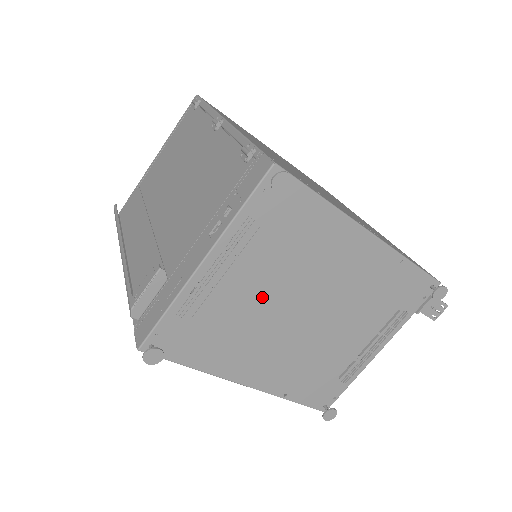
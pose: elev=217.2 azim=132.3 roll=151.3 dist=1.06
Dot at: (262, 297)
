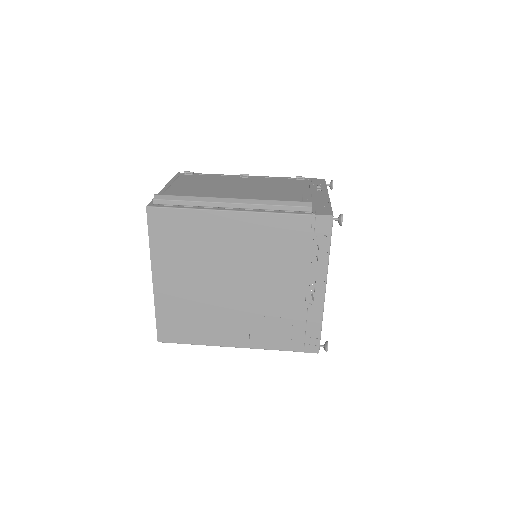
Dot at: occluded
